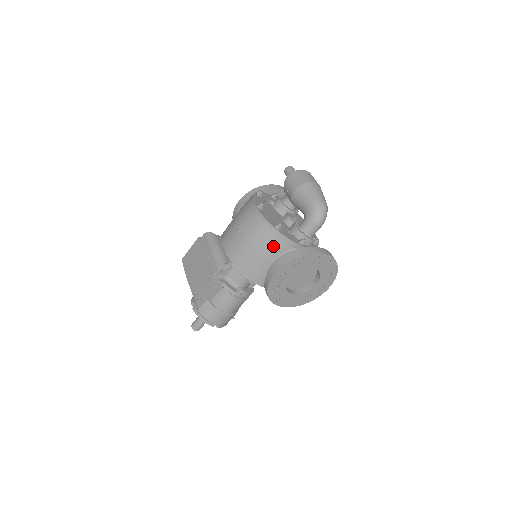
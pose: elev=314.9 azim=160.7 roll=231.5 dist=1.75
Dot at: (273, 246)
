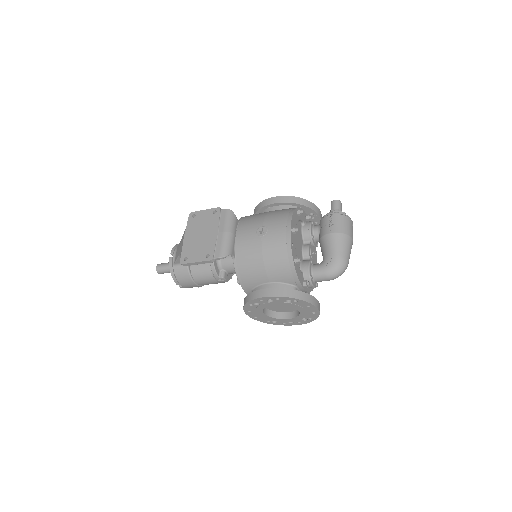
Dot at: (280, 272)
